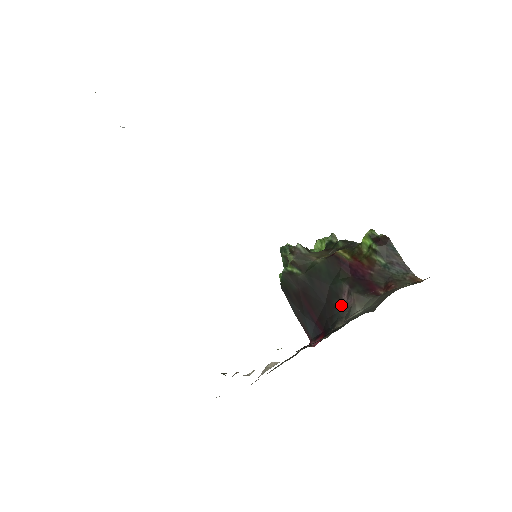
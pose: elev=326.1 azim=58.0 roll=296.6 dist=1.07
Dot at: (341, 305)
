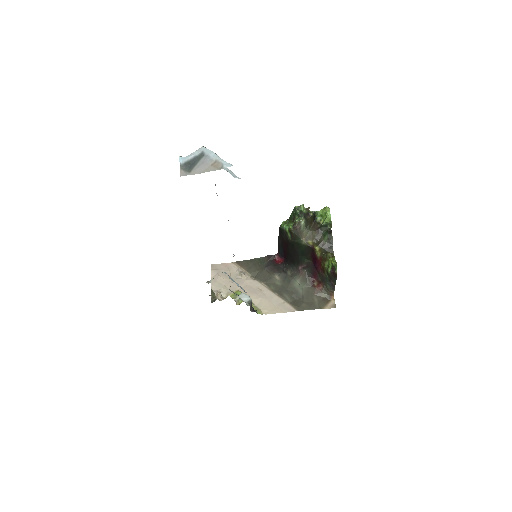
Dot at: (297, 267)
